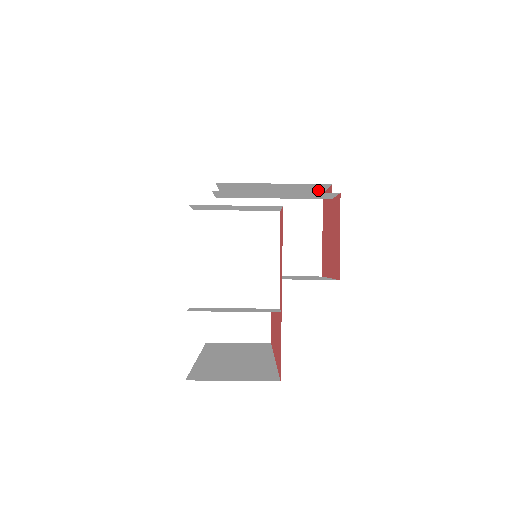
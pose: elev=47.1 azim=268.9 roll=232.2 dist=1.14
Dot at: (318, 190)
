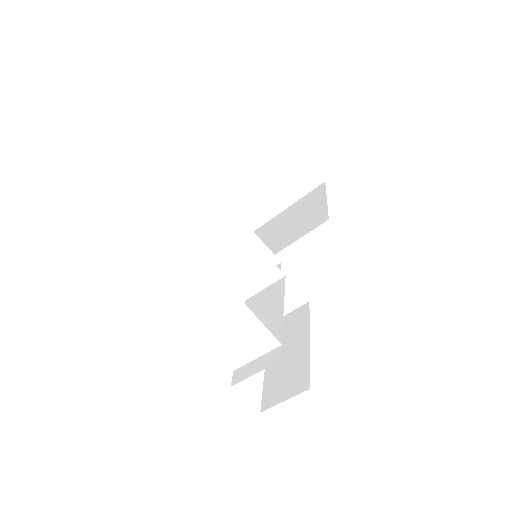
Dot at: occluded
